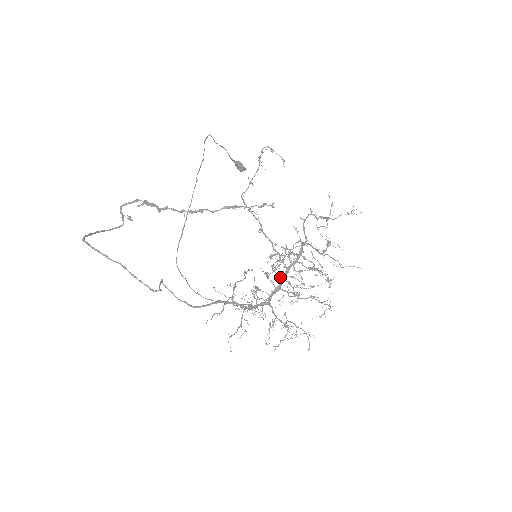
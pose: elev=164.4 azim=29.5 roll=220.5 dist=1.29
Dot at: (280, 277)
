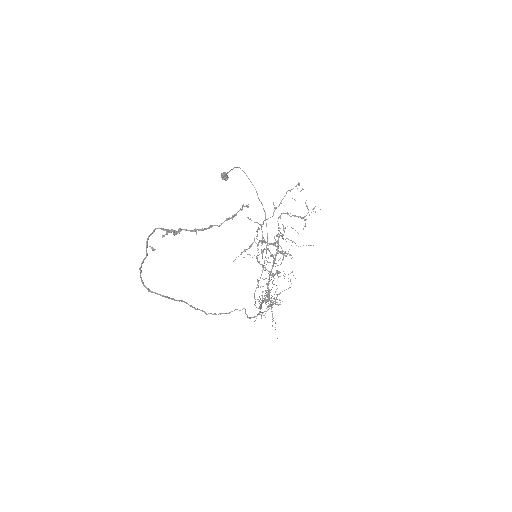
Dot at: (259, 263)
